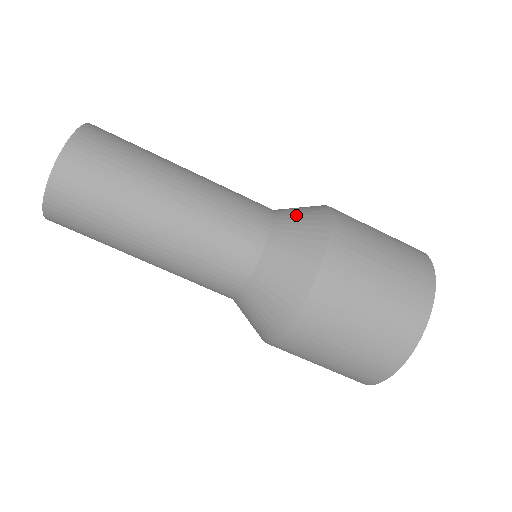
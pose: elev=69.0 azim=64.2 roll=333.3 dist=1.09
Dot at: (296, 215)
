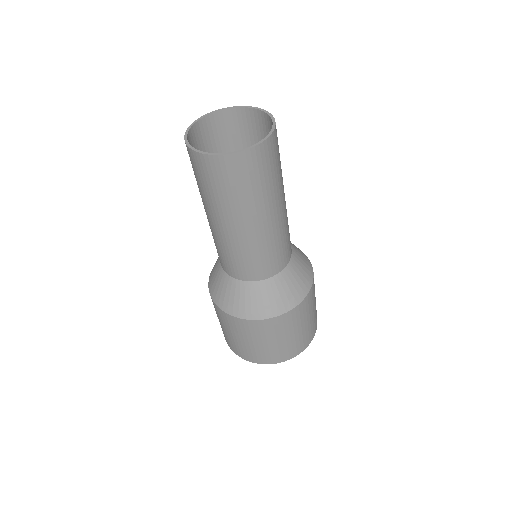
Dot at: (291, 281)
